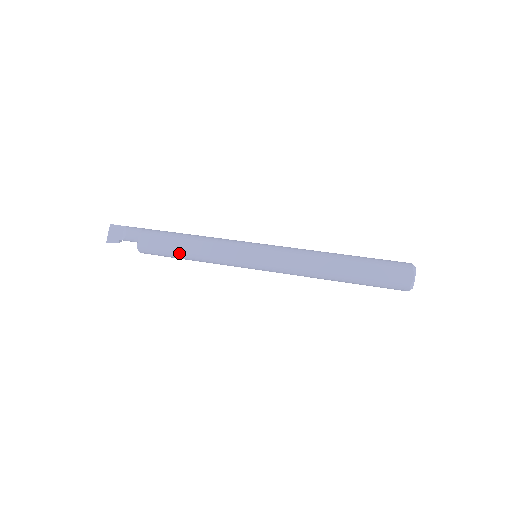
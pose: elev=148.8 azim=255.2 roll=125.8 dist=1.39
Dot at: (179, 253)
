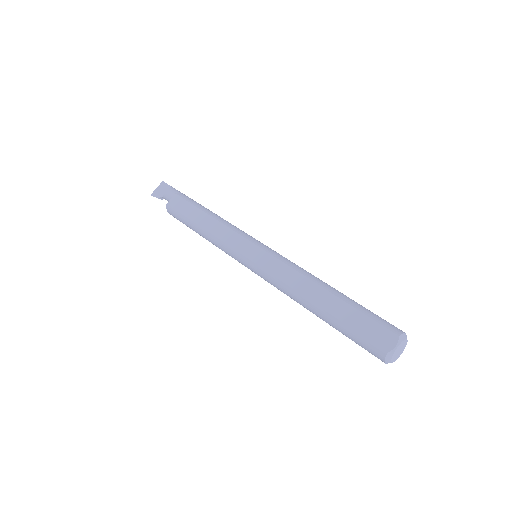
Dot at: (193, 223)
